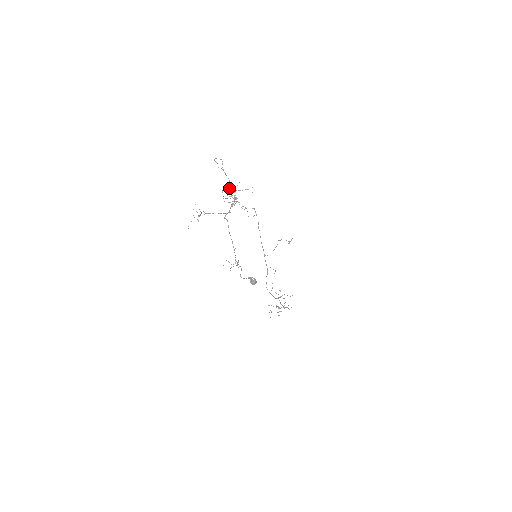
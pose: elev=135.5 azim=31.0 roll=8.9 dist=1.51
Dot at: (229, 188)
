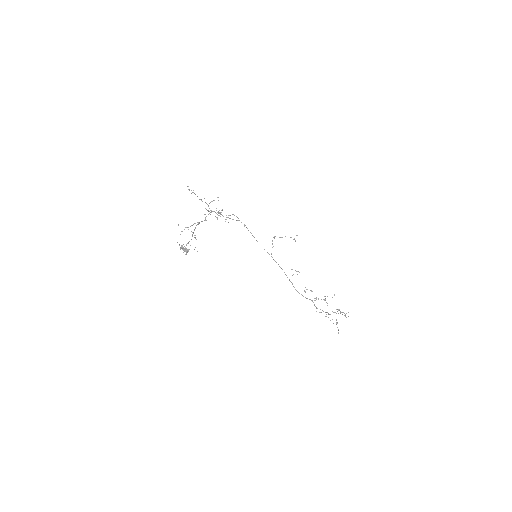
Dot at: (219, 210)
